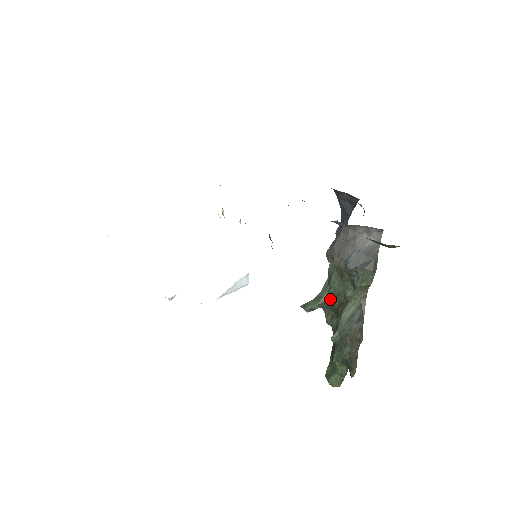
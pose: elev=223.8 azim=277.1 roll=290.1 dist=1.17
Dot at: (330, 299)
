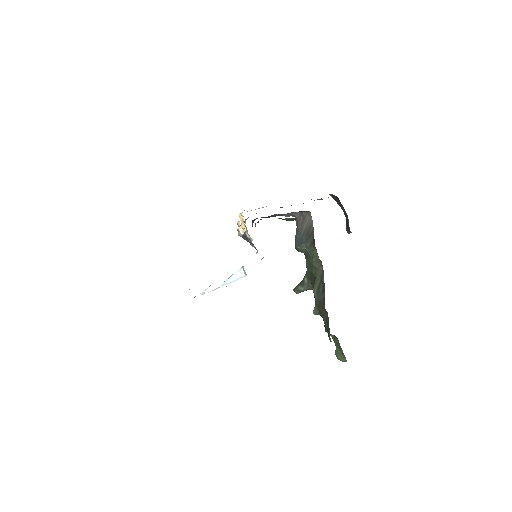
Dot at: (309, 280)
